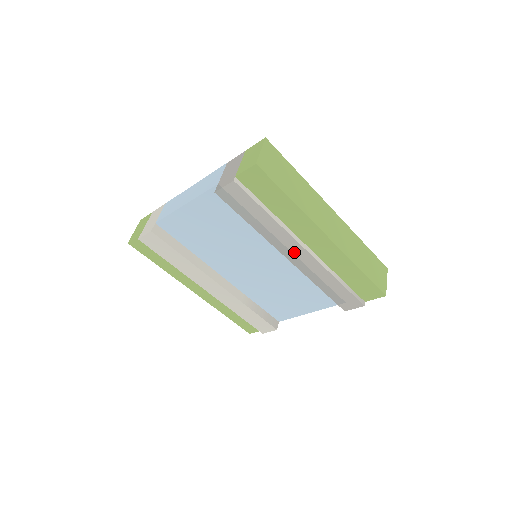
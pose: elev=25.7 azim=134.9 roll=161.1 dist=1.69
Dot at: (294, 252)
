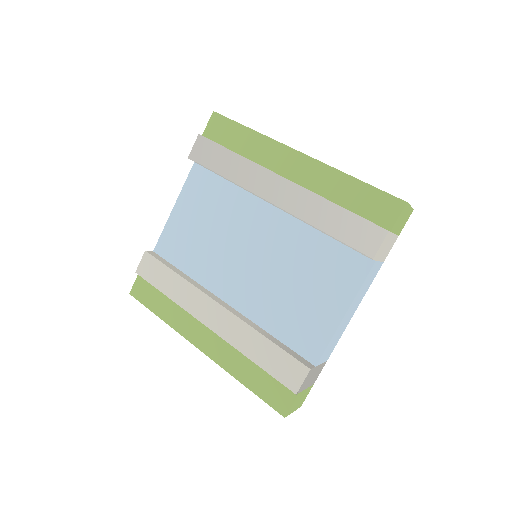
Dot at: (273, 189)
